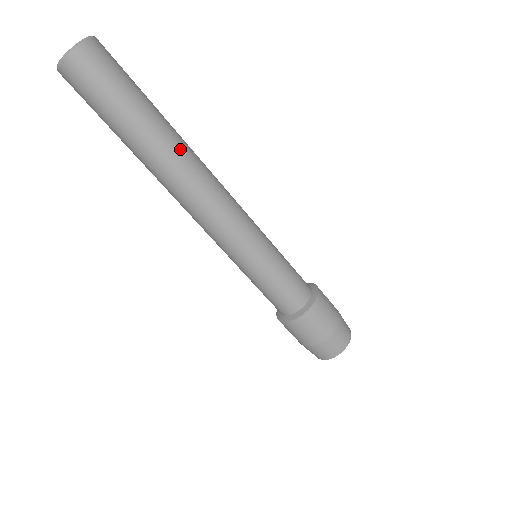
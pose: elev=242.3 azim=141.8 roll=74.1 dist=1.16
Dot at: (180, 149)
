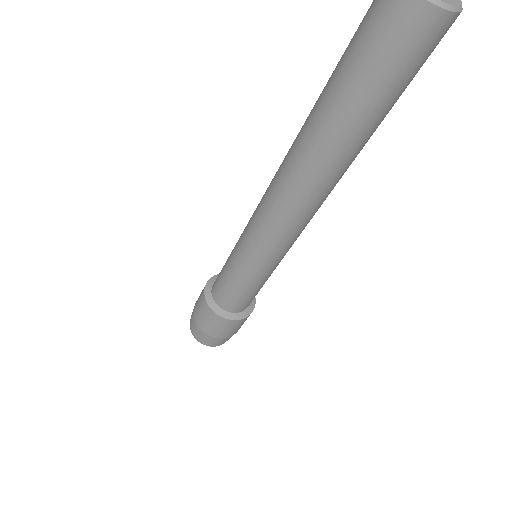
Dot at: (343, 170)
